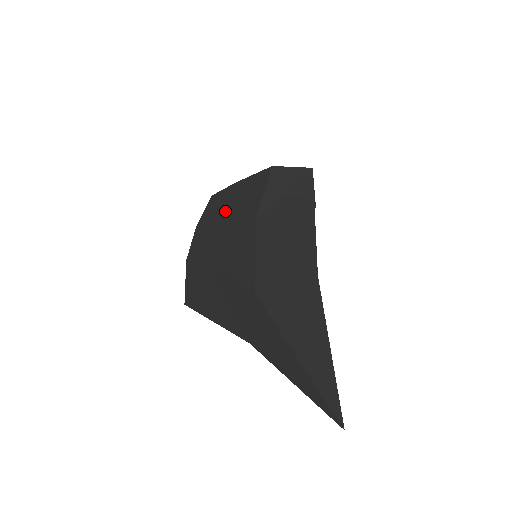
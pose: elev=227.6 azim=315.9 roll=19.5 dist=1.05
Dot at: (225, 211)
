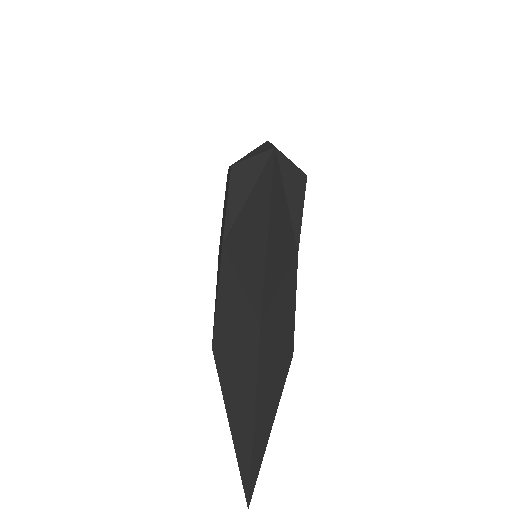
Dot at: (224, 208)
